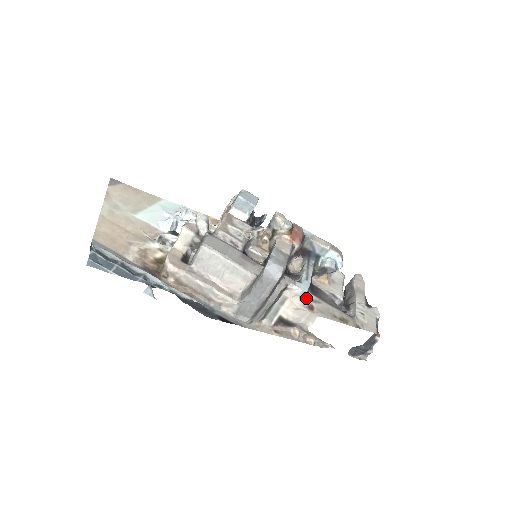
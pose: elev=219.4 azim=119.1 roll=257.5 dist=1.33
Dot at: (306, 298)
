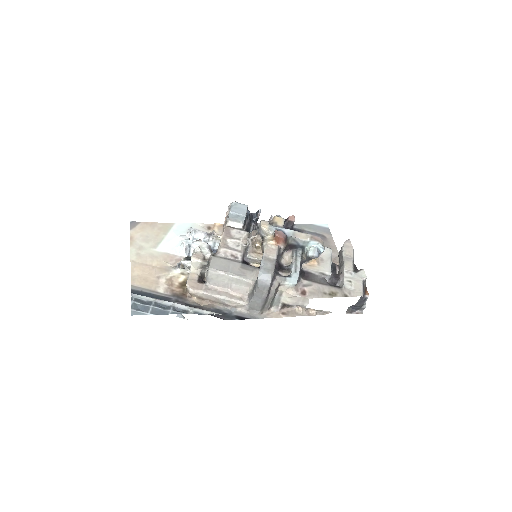
Dot at: (299, 286)
